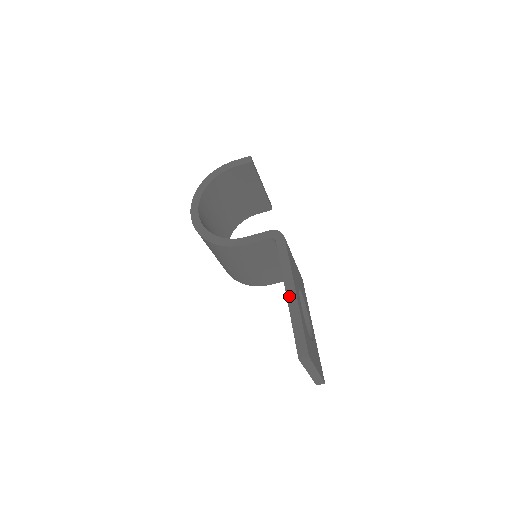
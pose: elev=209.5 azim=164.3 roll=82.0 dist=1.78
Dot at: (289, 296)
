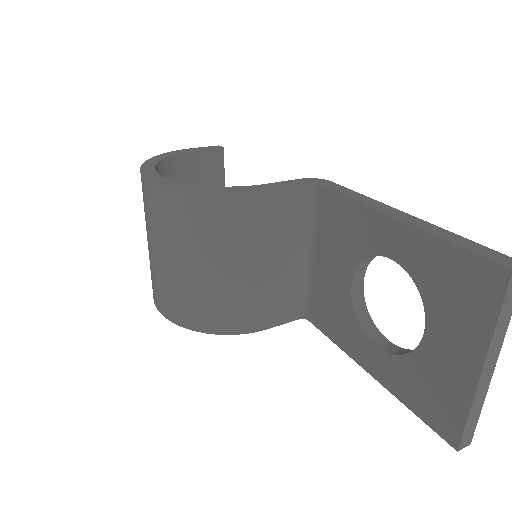
Dot at: (401, 217)
